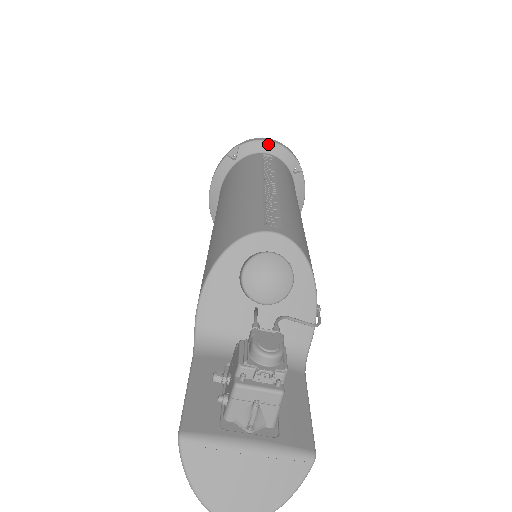
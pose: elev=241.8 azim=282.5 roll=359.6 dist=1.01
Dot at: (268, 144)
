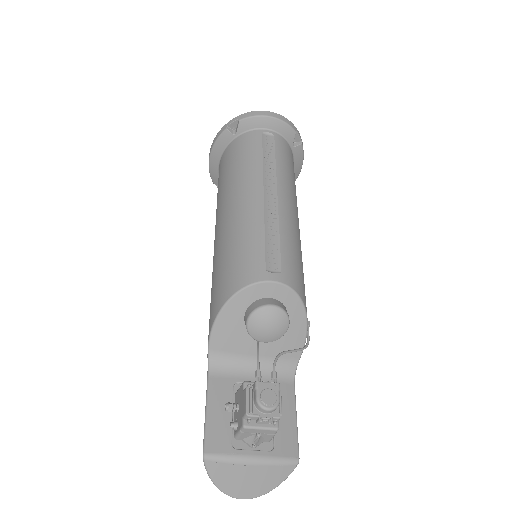
Dot at: (269, 120)
